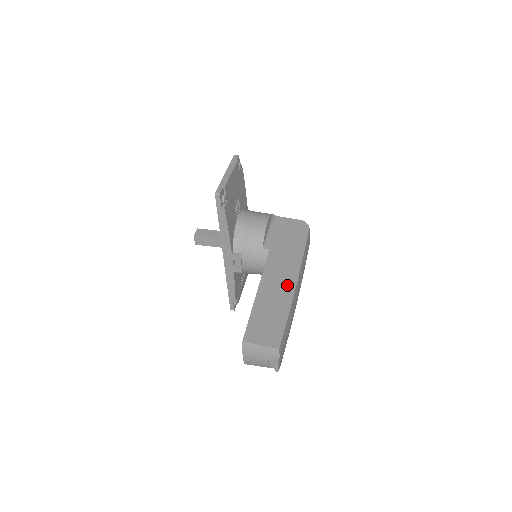
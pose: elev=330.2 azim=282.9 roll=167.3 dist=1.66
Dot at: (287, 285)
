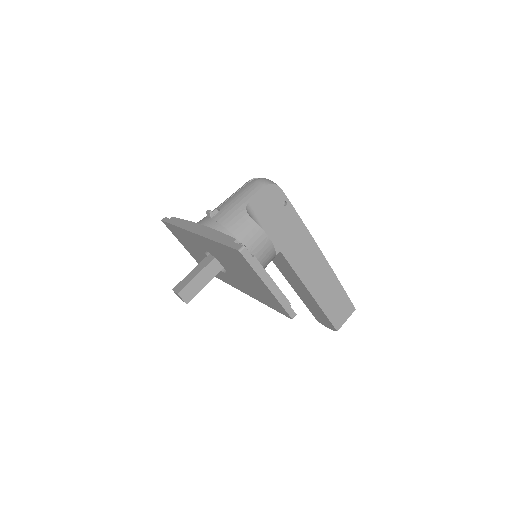
Dot at: (321, 266)
